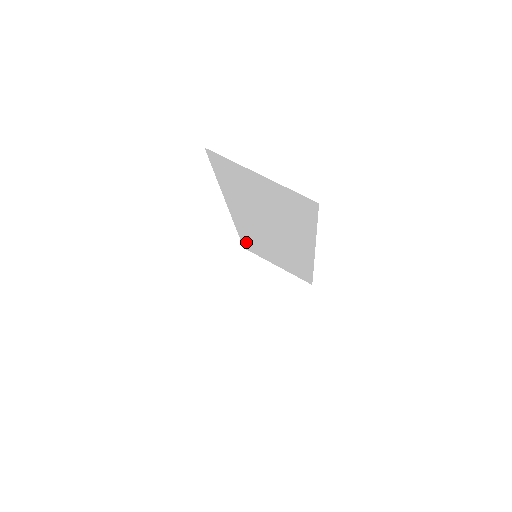
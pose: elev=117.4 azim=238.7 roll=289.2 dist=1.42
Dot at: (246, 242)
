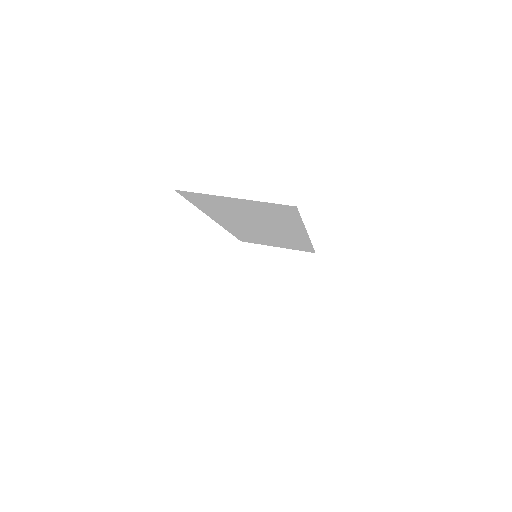
Dot at: occluded
